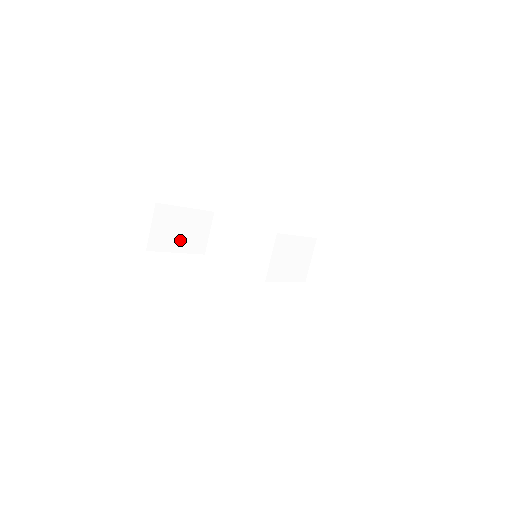
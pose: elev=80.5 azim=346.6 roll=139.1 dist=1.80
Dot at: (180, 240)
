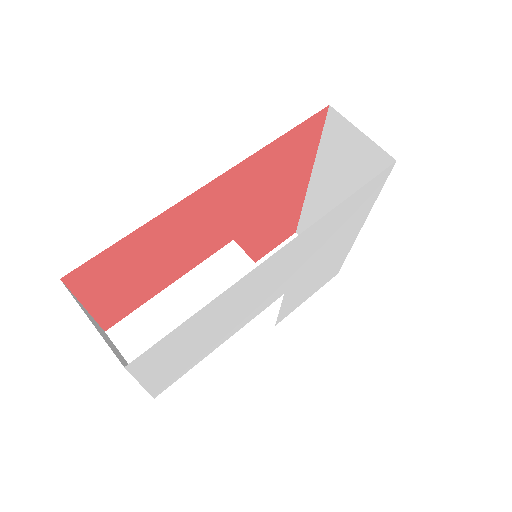
Dot at: occluded
